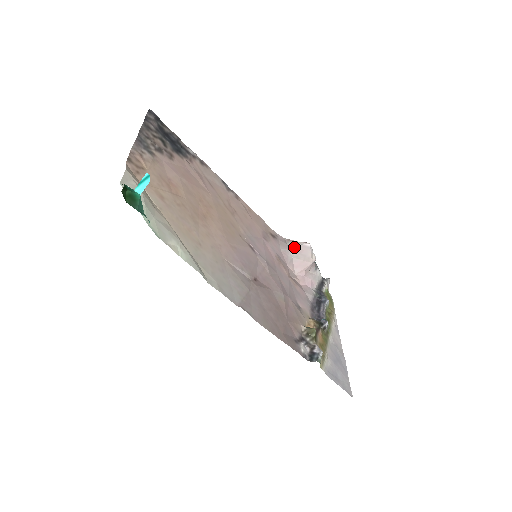
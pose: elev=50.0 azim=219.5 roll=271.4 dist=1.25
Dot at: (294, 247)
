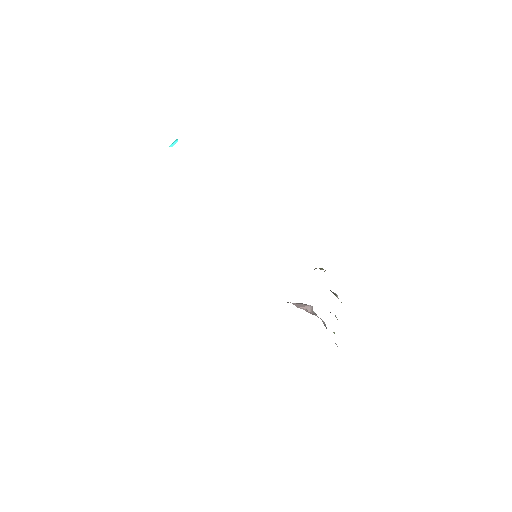
Dot at: occluded
